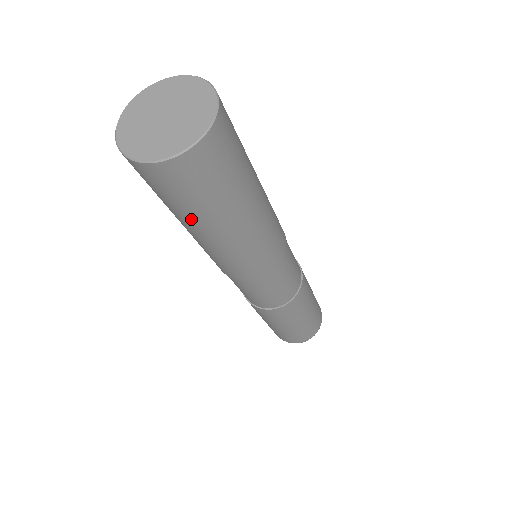
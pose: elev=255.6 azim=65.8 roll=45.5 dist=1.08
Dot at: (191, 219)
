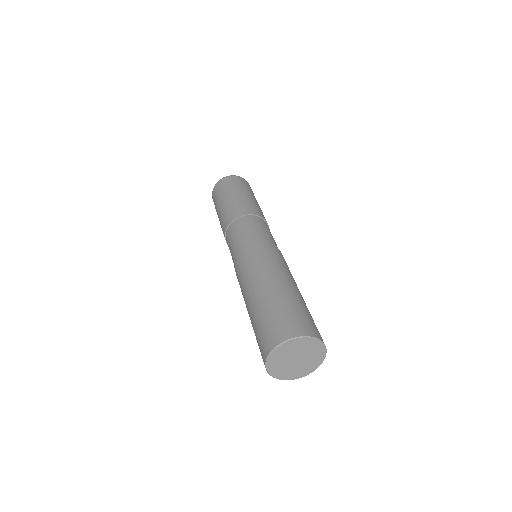
Dot at: occluded
